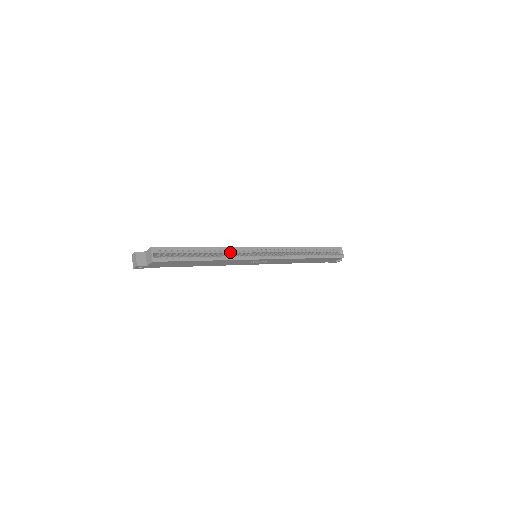
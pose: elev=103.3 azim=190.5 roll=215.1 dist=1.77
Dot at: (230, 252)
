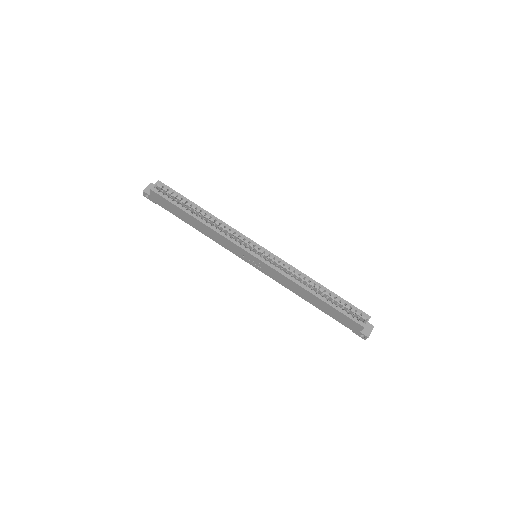
Dot at: (225, 229)
